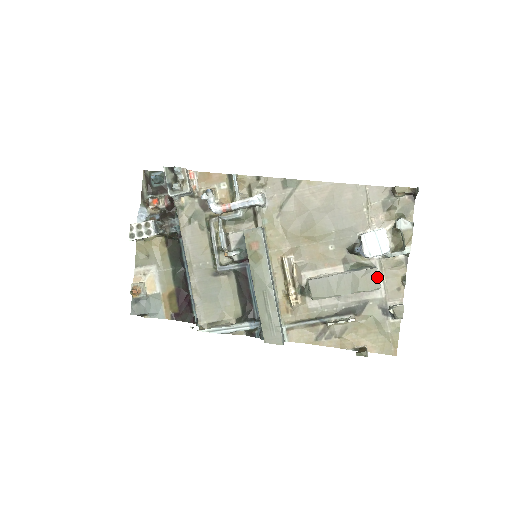
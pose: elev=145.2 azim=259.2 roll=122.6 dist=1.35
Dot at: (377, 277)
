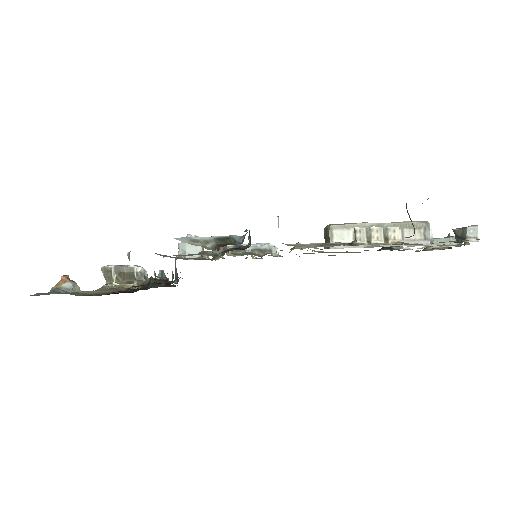
Dot at: occluded
